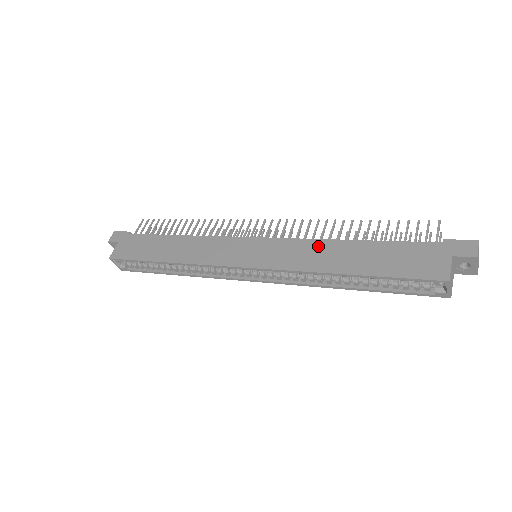
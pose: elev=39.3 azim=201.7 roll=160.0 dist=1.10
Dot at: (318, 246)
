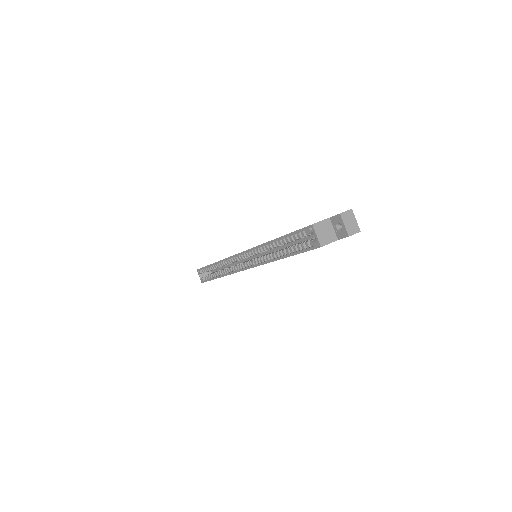
Dot at: occluded
